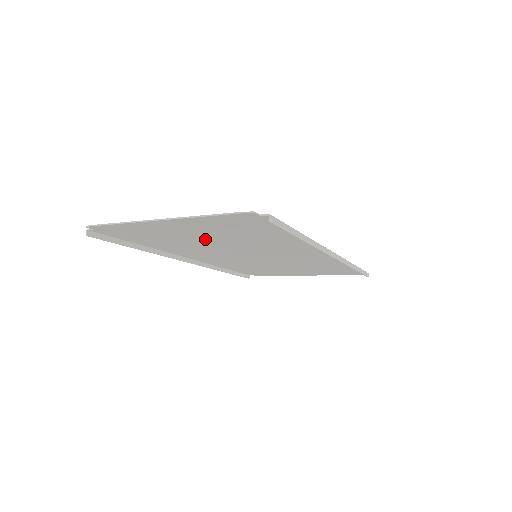
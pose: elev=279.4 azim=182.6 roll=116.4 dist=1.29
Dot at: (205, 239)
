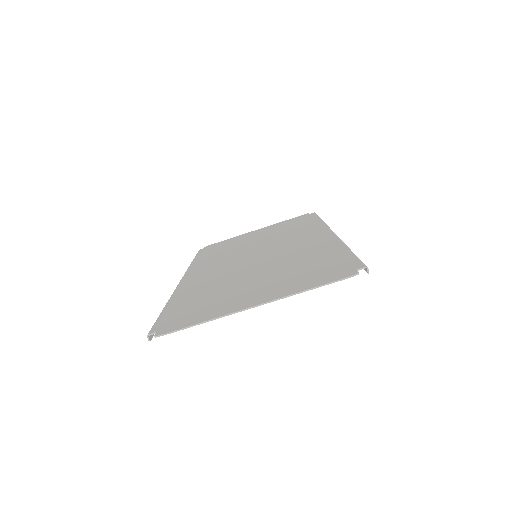
Dot at: (250, 282)
